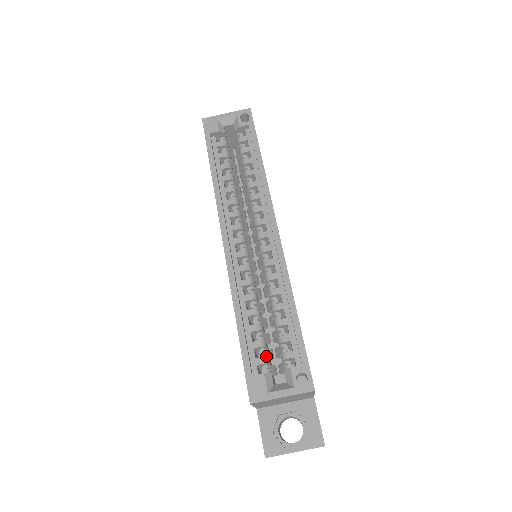
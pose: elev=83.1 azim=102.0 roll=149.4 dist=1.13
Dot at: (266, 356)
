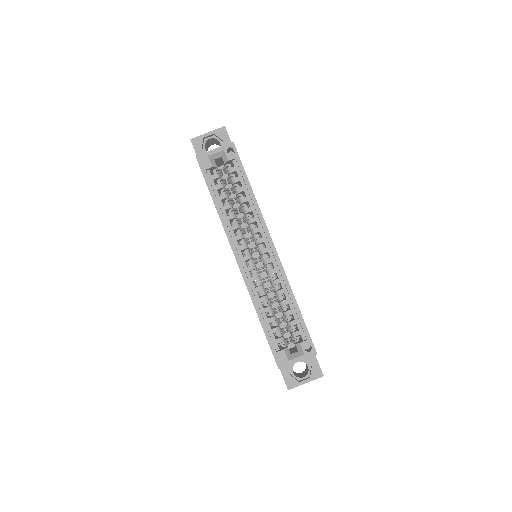
Dot at: (282, 336)
